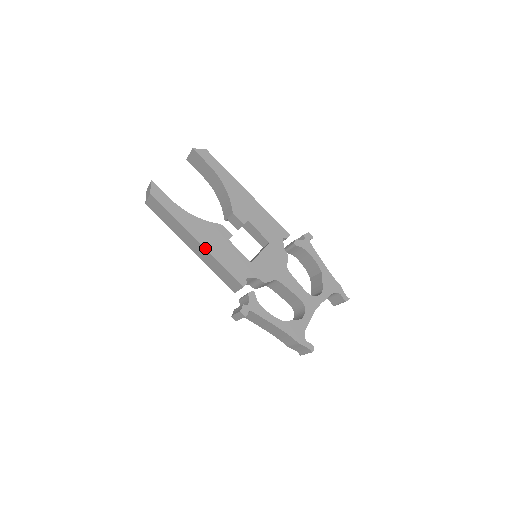
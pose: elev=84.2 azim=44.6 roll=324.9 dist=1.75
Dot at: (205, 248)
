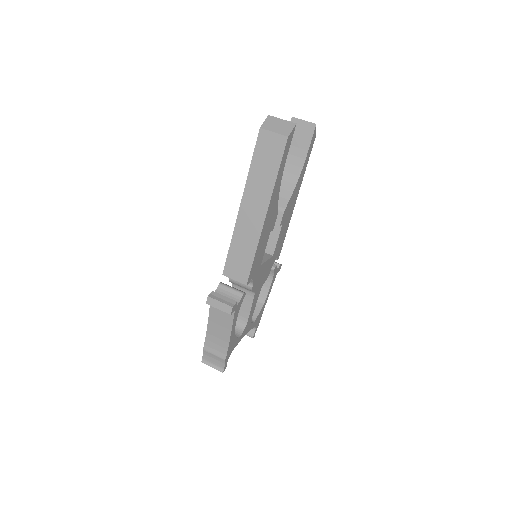
Dot at: (263, 227)
